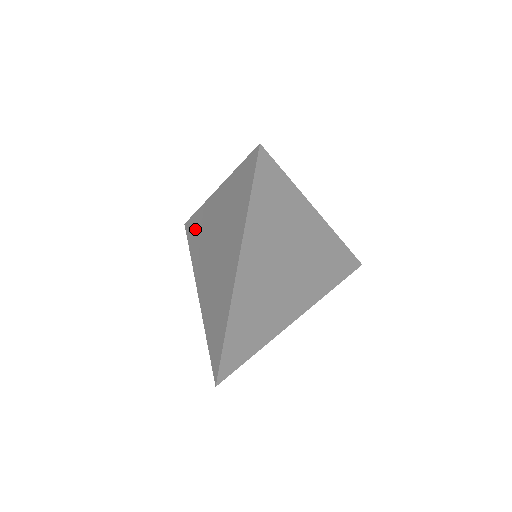
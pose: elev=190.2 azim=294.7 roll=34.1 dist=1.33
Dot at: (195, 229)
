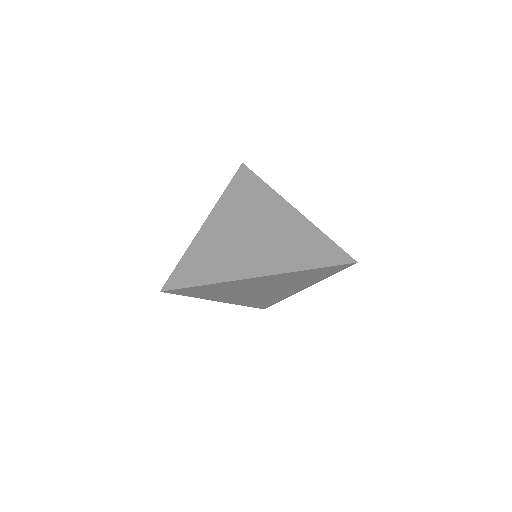
Dot at: (250, 187)
